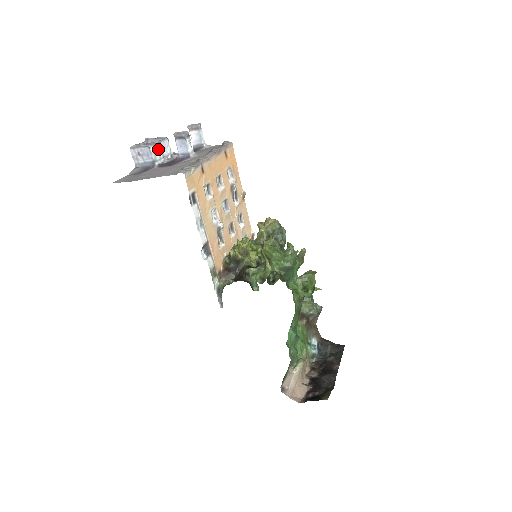
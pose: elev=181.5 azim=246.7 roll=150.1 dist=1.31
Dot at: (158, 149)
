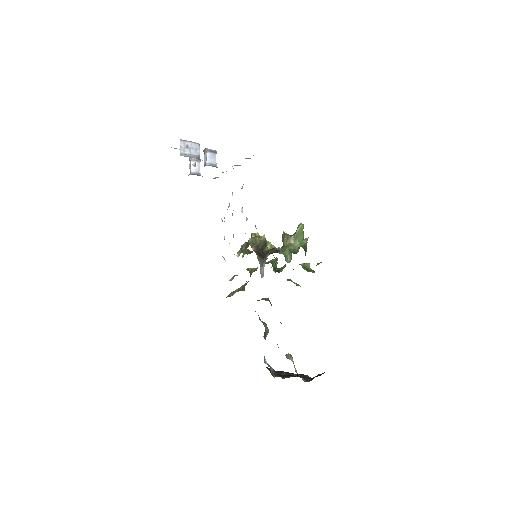
Dot at: occluded
